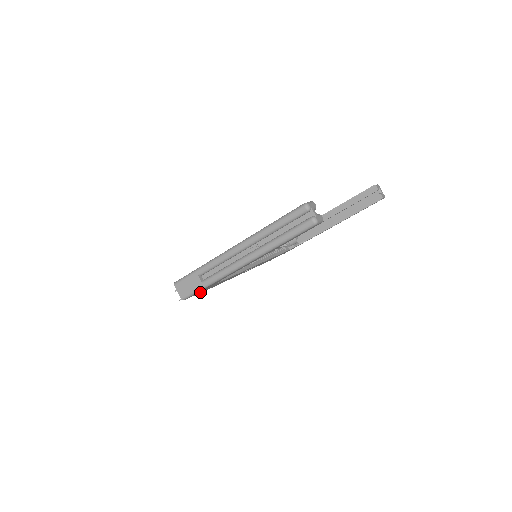
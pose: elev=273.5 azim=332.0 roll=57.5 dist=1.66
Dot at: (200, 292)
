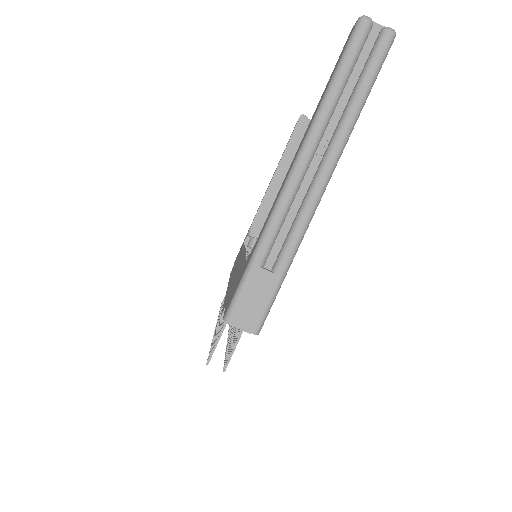
Dot at: occluded
